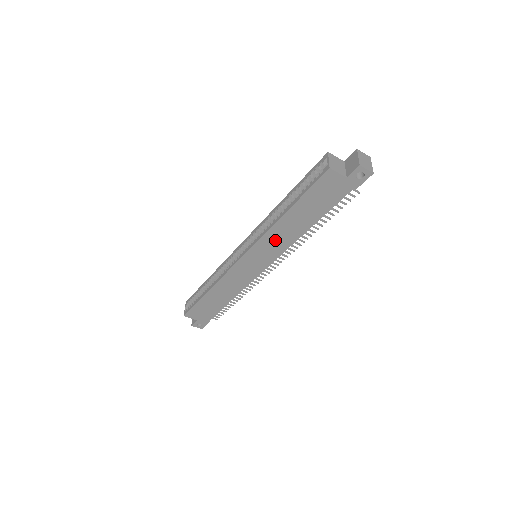
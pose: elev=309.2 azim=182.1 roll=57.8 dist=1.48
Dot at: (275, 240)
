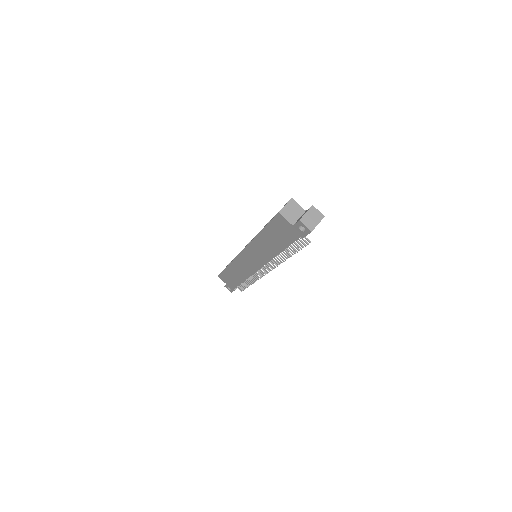
Dot at: (259, 250)
